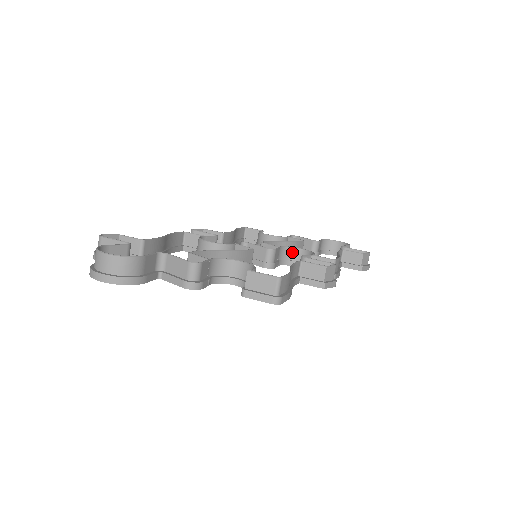
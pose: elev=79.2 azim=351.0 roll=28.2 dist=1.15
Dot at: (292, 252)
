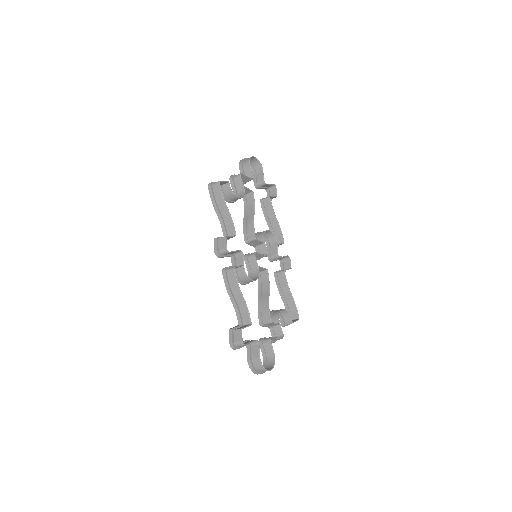
Dot at: (263, 233)
